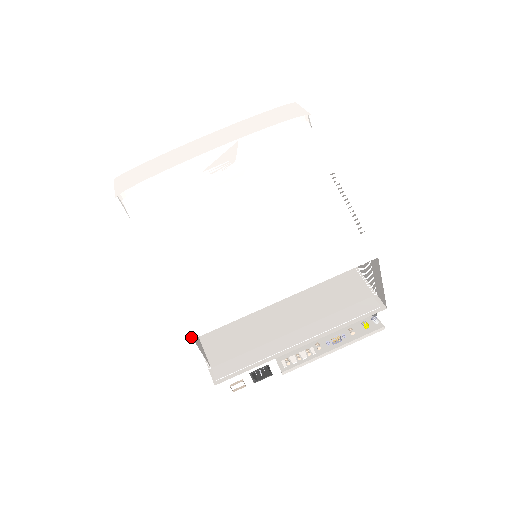
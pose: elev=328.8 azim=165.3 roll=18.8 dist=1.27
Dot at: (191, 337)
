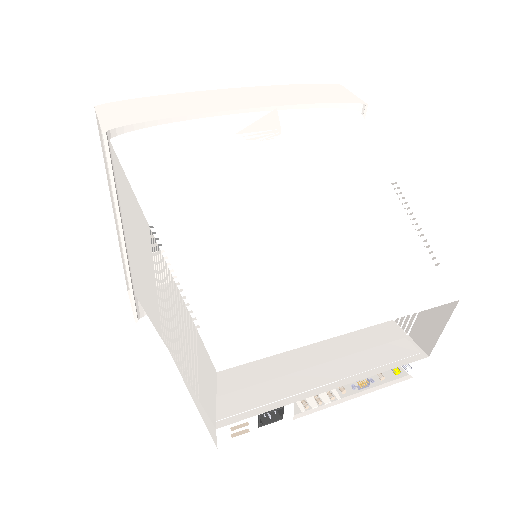
Dot at: (223, 365)
